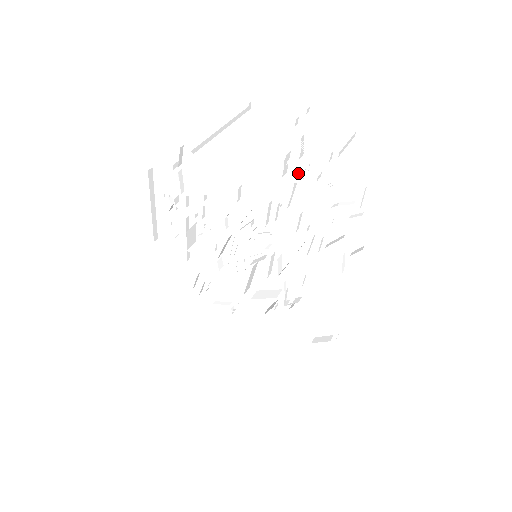
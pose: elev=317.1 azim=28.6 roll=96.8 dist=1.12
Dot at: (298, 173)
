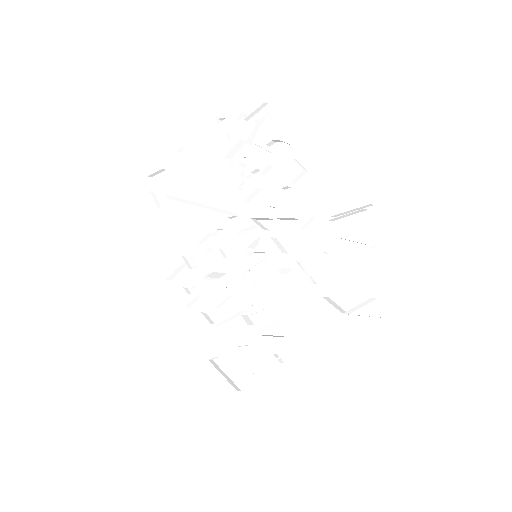
Dot at: (242, 165)
